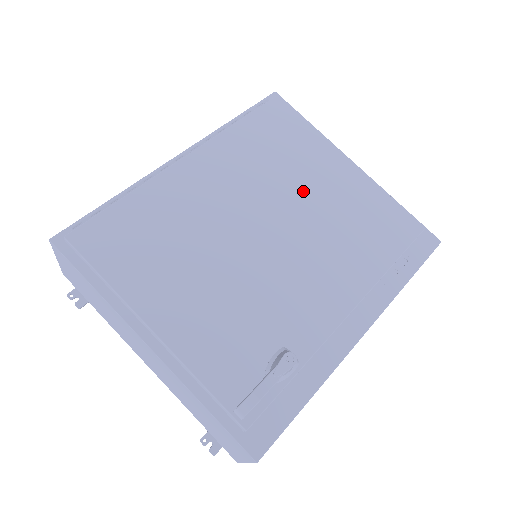
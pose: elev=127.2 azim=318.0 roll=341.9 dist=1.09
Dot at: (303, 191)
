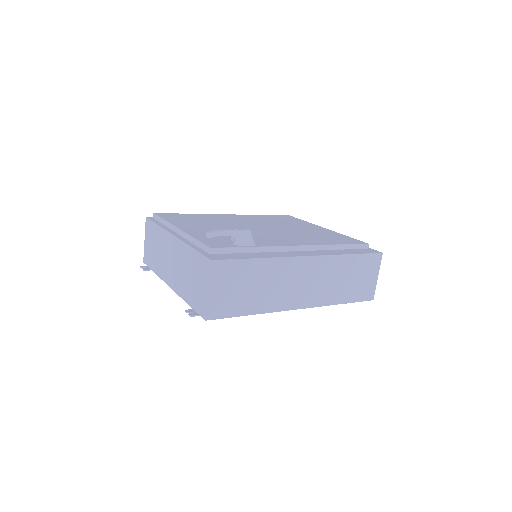
Dot at: (289, 227)
